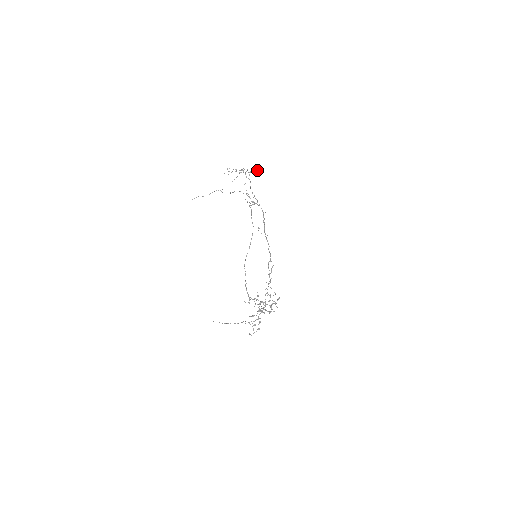
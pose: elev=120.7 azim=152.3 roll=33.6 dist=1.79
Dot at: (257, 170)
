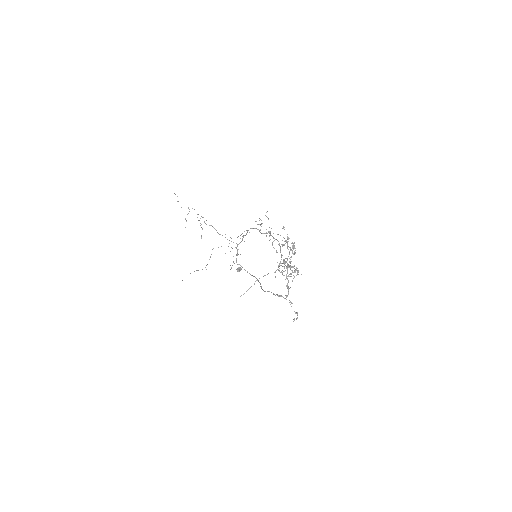
Dot at: (239, 270)
